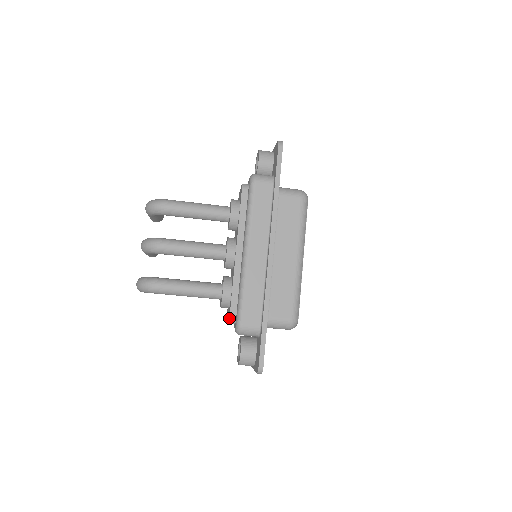
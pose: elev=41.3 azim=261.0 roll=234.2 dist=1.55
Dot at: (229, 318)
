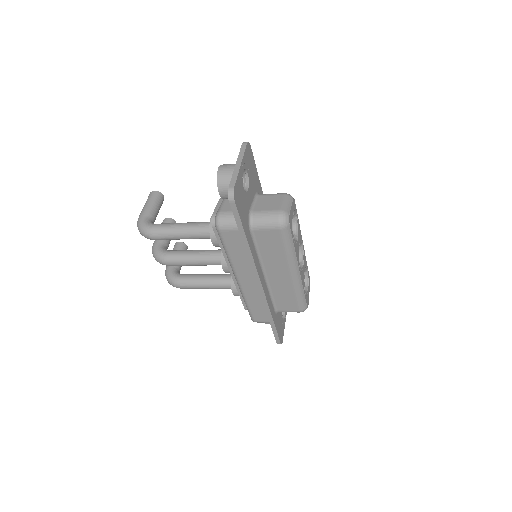
Dot at: occluded
